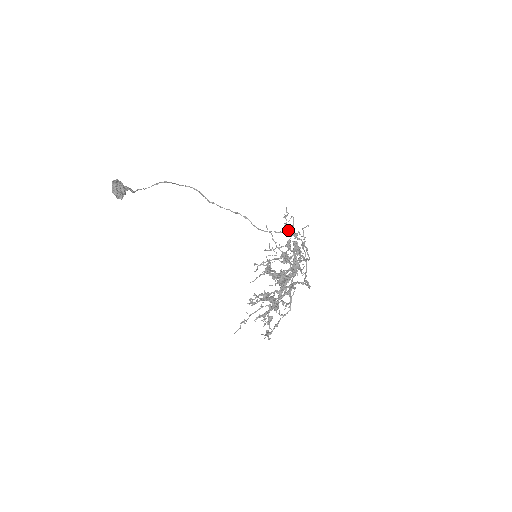
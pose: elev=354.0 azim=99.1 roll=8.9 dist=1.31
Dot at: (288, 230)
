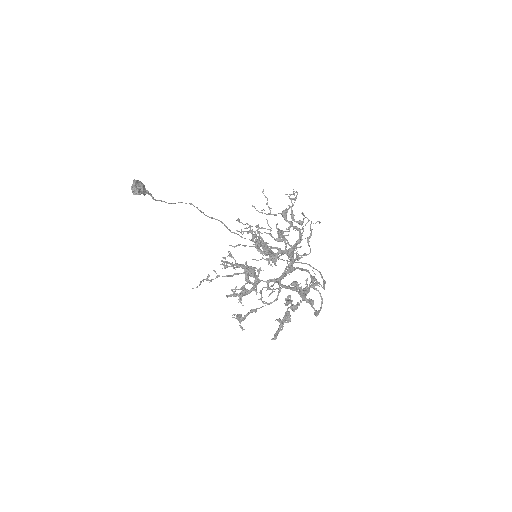
Dot at: (292, 214)
